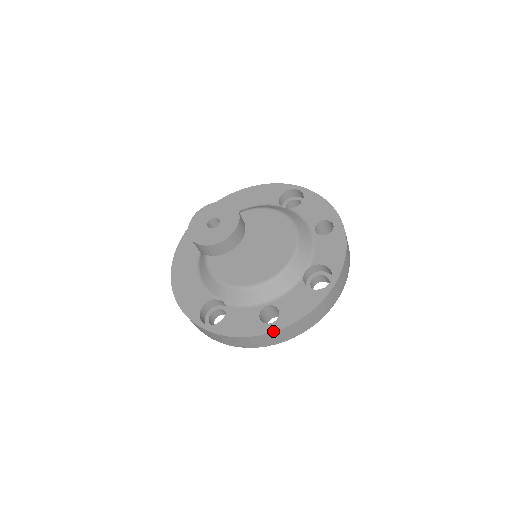
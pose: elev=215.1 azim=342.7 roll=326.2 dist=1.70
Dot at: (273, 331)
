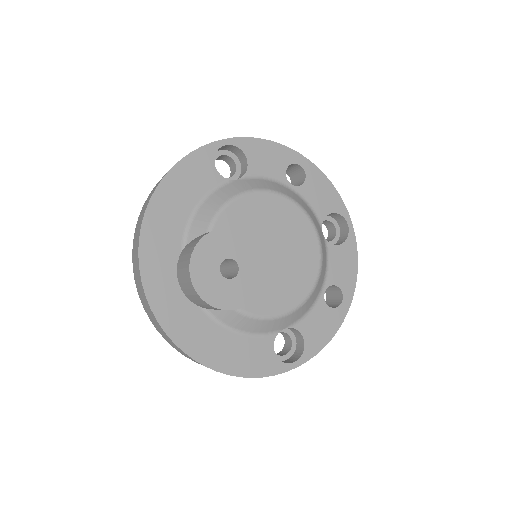
Dot at: occluded
